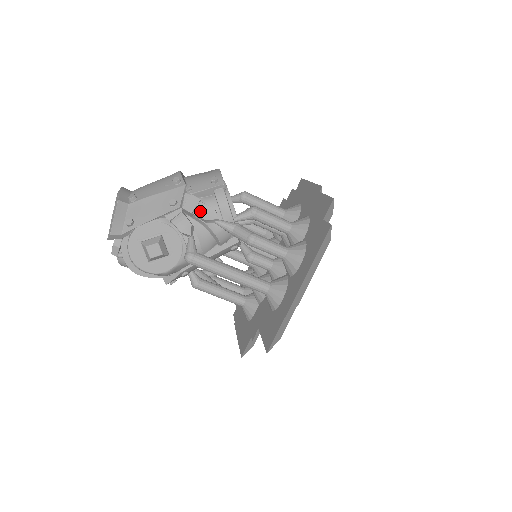
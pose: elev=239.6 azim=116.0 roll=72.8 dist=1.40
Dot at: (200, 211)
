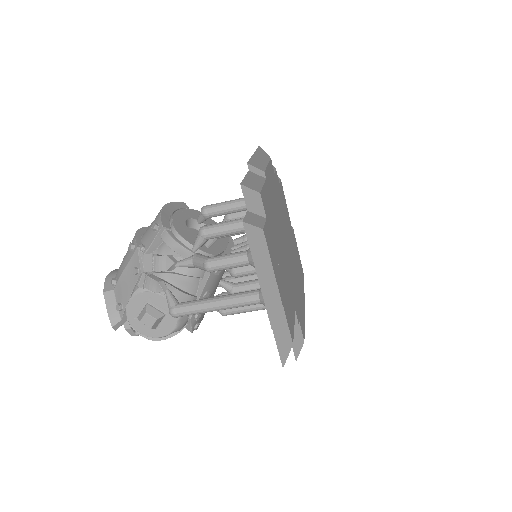
Dot at: (157, 265)
